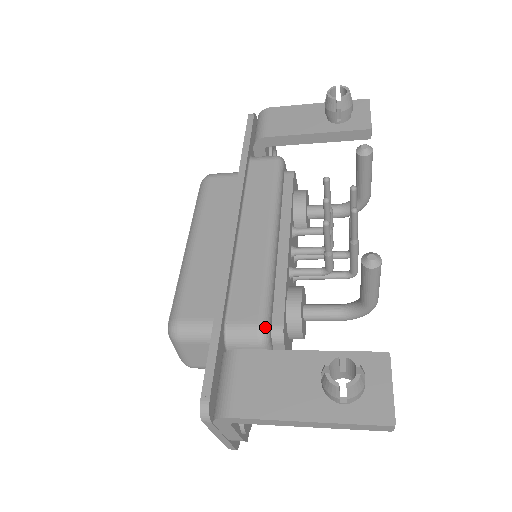
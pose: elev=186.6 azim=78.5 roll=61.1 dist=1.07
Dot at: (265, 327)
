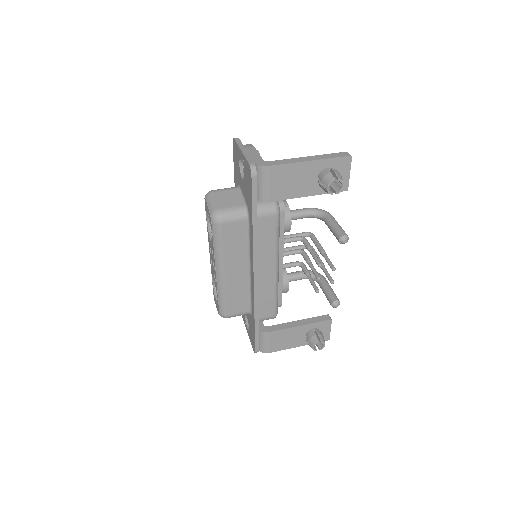
Dot at: occluded
